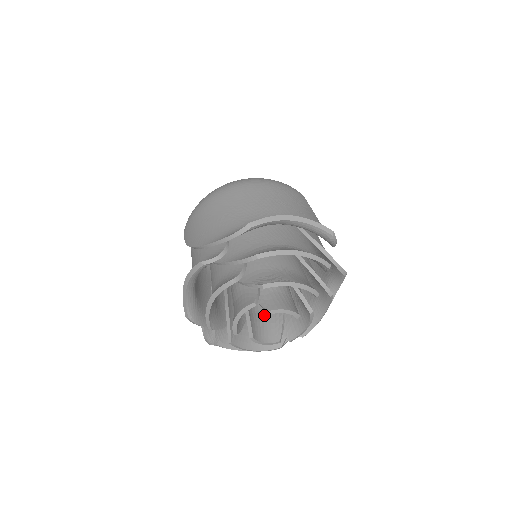
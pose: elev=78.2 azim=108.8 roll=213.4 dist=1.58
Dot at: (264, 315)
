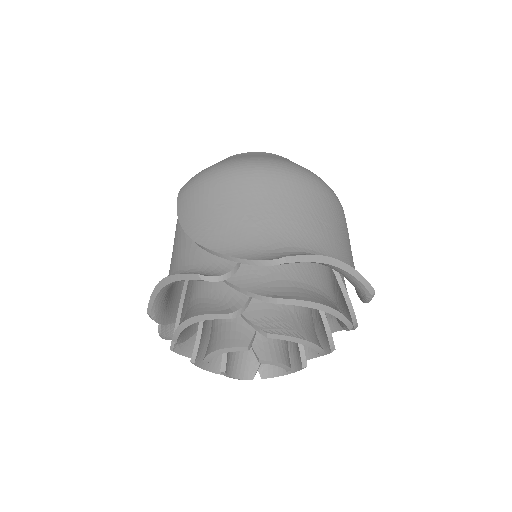
Dot at: occluded
